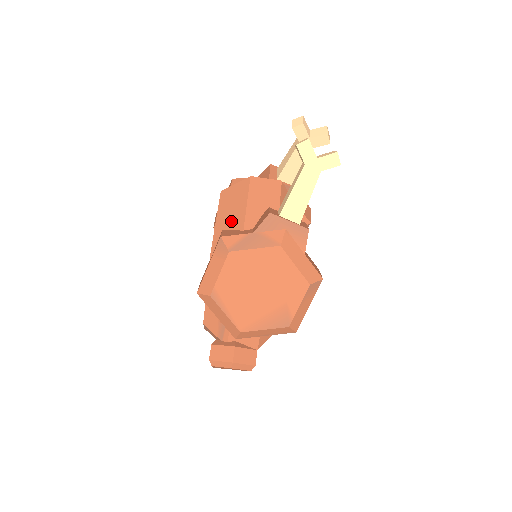
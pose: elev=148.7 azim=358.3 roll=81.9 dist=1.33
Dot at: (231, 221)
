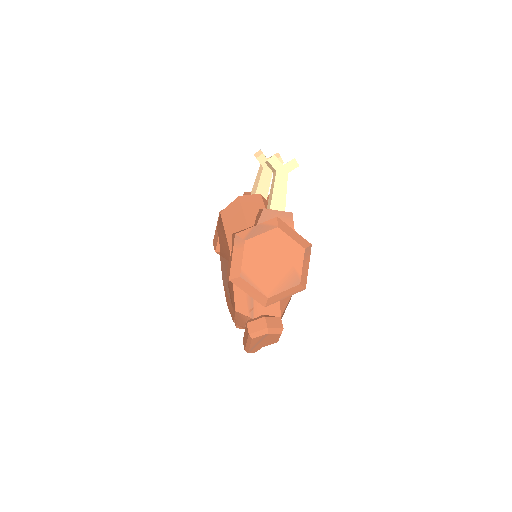
Dot at: (236, 226)
